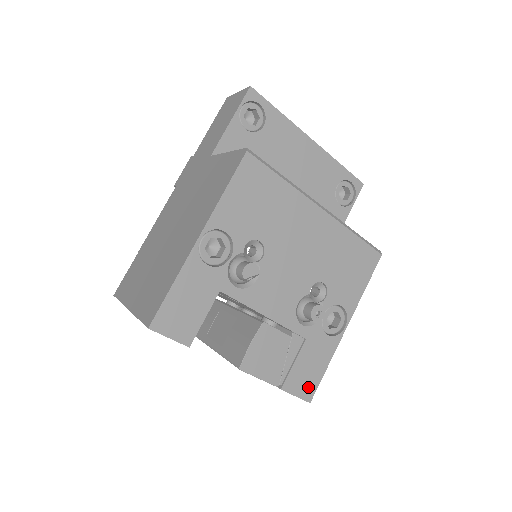
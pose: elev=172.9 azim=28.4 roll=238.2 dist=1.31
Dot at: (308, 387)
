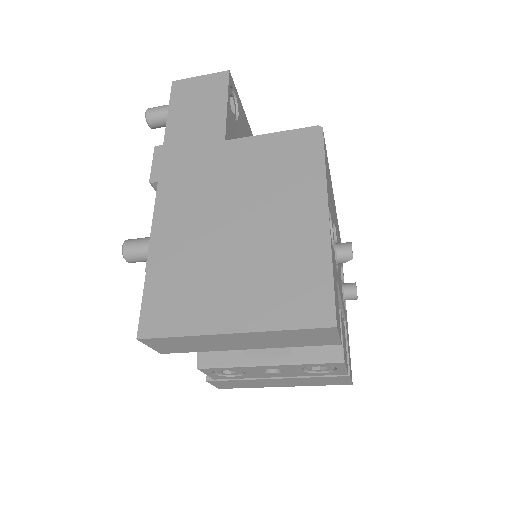
Dot at: occluded
